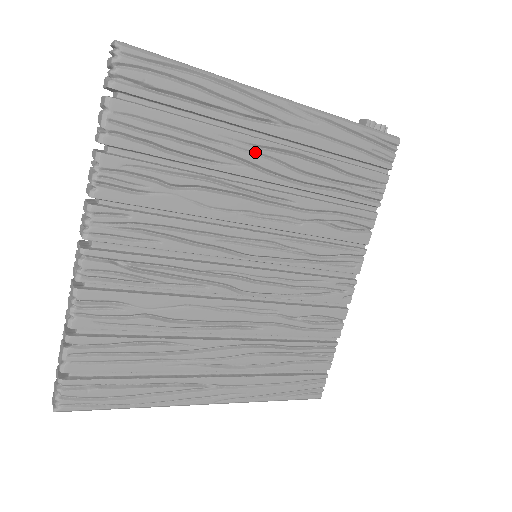
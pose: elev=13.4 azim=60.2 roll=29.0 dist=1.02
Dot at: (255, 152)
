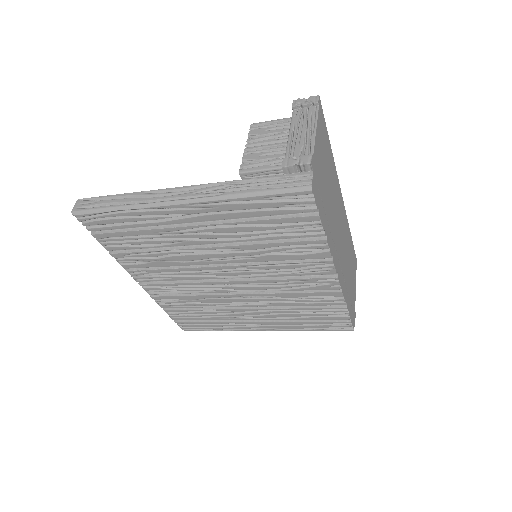
Dot at: (186, 233)
